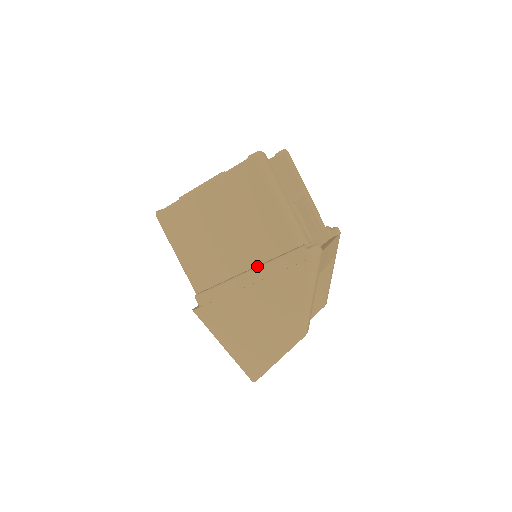
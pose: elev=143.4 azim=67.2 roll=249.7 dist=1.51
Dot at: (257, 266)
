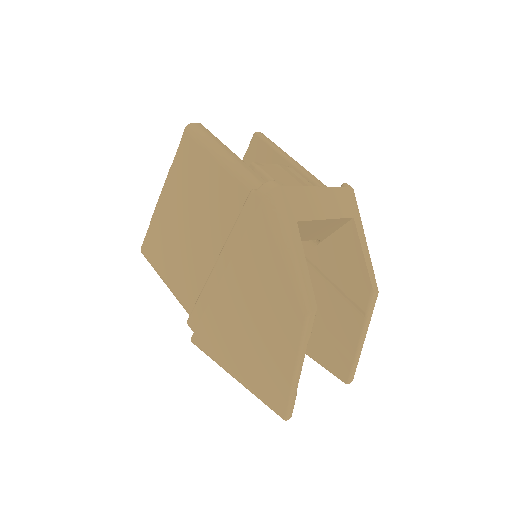
Dot at: (224, 246)
